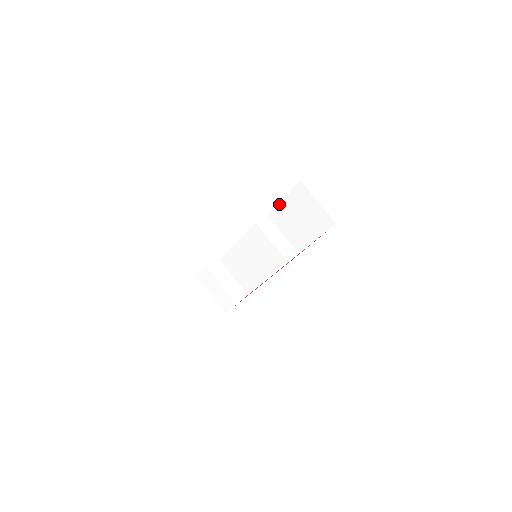
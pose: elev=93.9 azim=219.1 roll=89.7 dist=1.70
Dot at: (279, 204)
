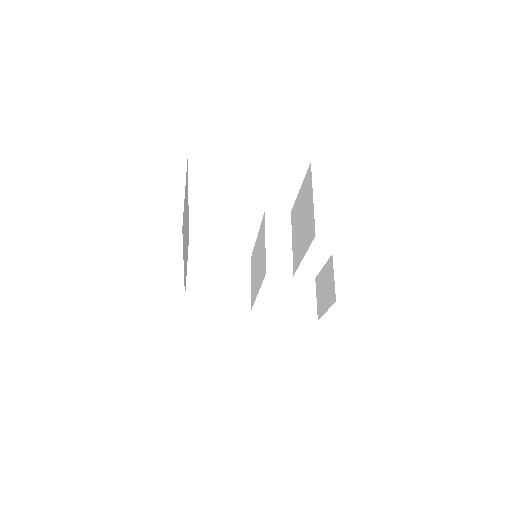
Dot at: (297, 196)
